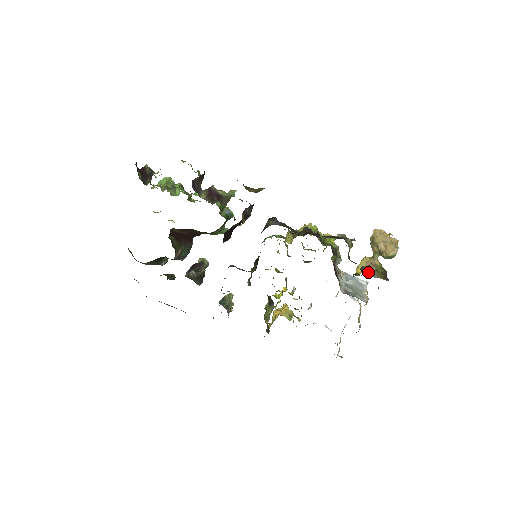
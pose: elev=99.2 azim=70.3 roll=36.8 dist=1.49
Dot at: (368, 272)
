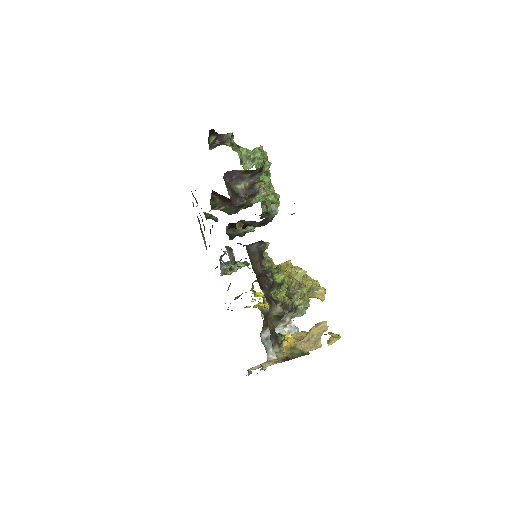
Dot at: (276, 342)
